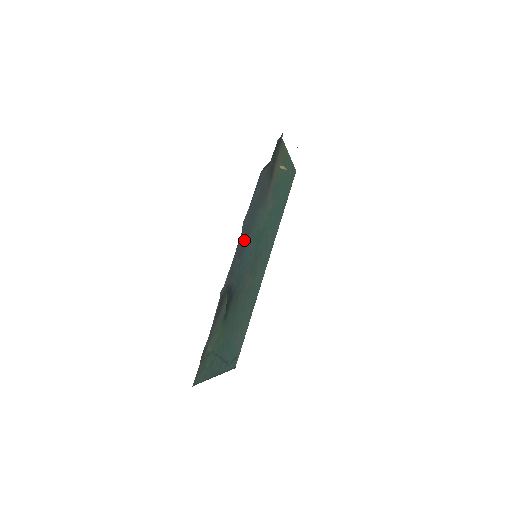
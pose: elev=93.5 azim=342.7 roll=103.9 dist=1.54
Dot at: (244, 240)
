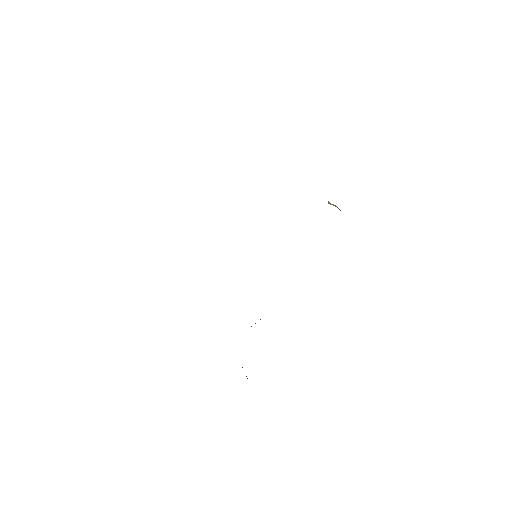
Dot at: occluded
